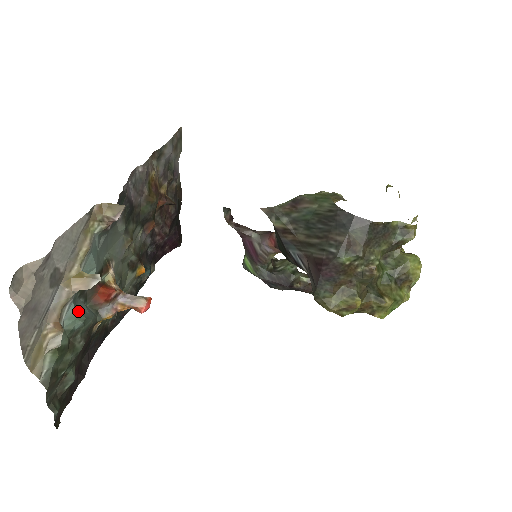
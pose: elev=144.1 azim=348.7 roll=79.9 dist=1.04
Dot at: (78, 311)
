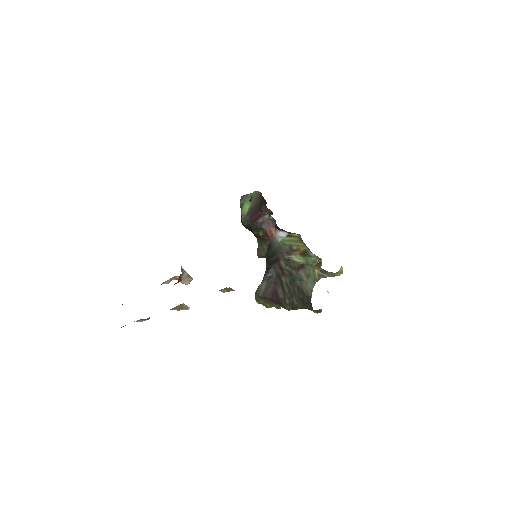
Dot at: occluded
